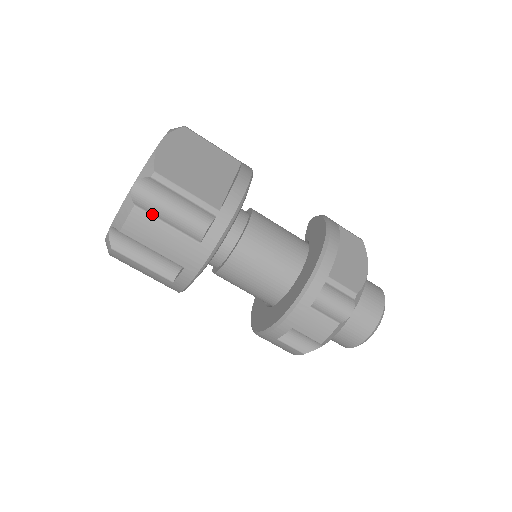
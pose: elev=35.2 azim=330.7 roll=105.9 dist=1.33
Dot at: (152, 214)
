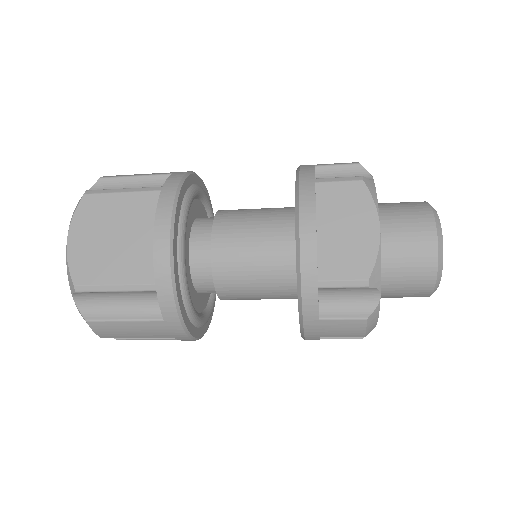
Dot at: (105, 319)
